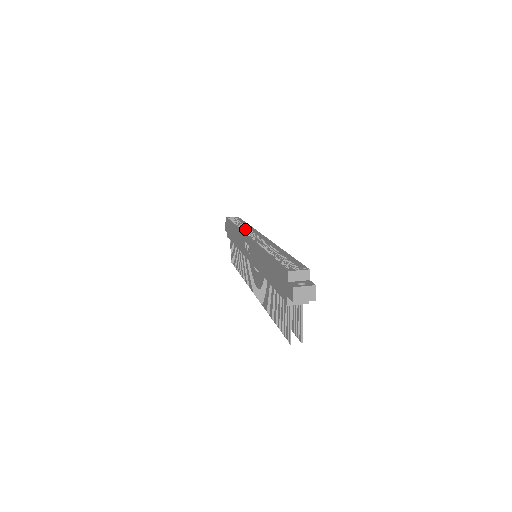
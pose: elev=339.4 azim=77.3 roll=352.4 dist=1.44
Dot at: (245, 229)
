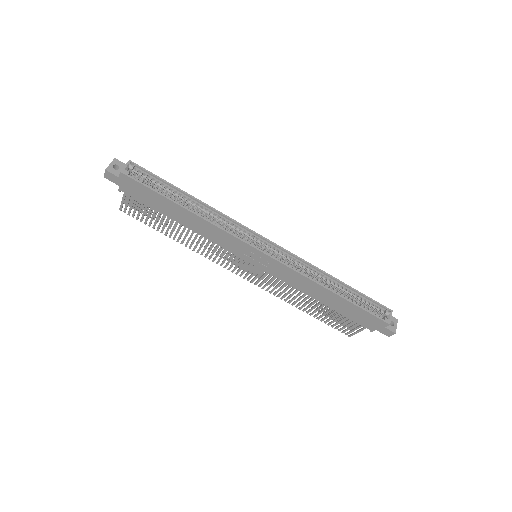
Dot at: (207, 213)
